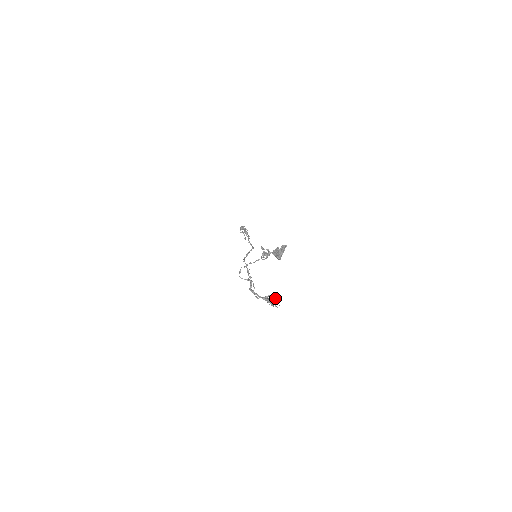
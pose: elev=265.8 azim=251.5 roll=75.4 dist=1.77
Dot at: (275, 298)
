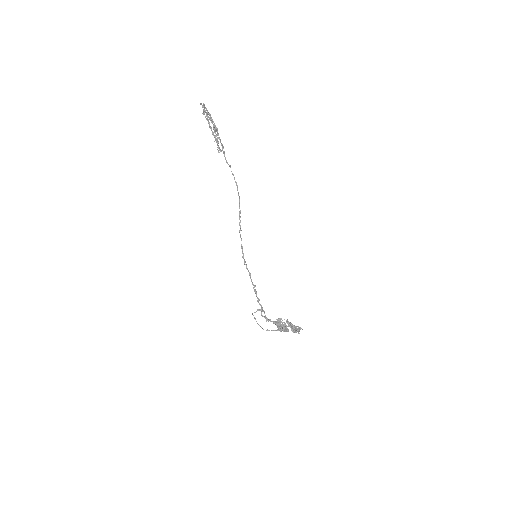
Dot at: occluded
